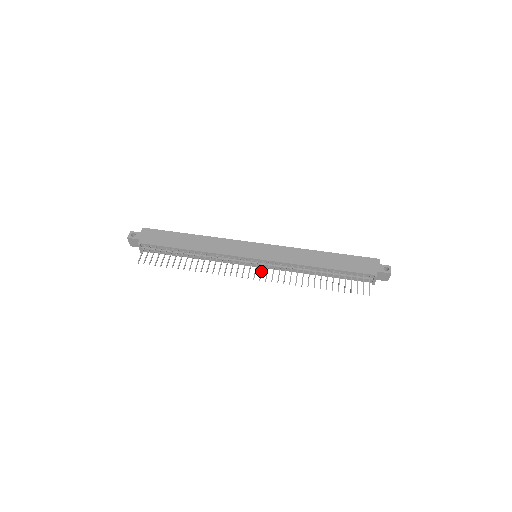
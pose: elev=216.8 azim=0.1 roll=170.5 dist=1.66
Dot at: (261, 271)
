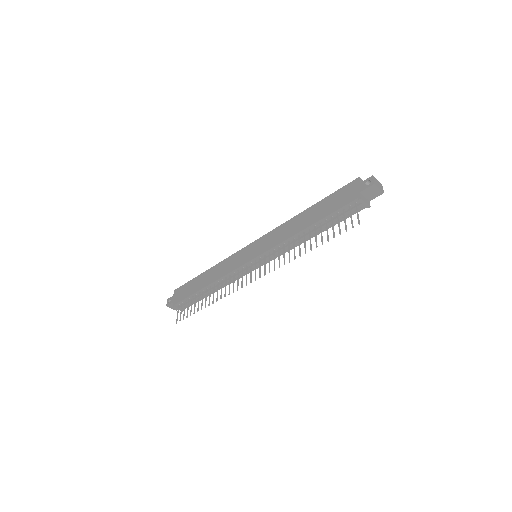
Dot at: (259, 268)
